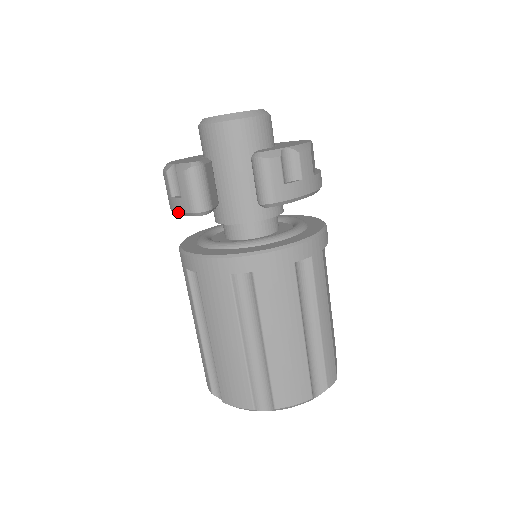
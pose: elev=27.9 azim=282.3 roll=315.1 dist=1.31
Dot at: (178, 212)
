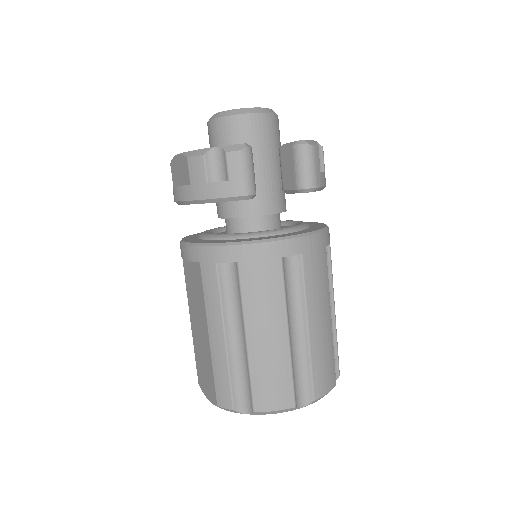
Dot at: (219, 198)
